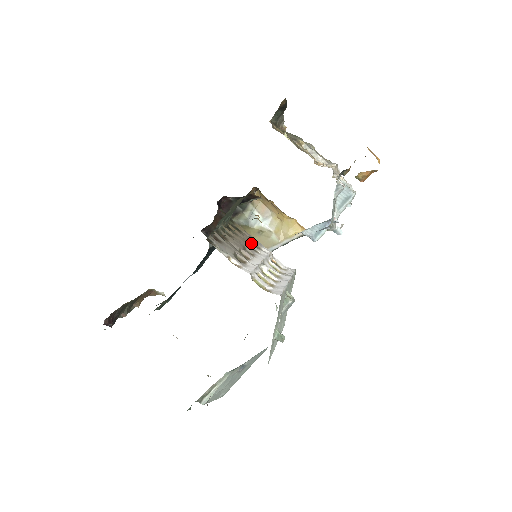
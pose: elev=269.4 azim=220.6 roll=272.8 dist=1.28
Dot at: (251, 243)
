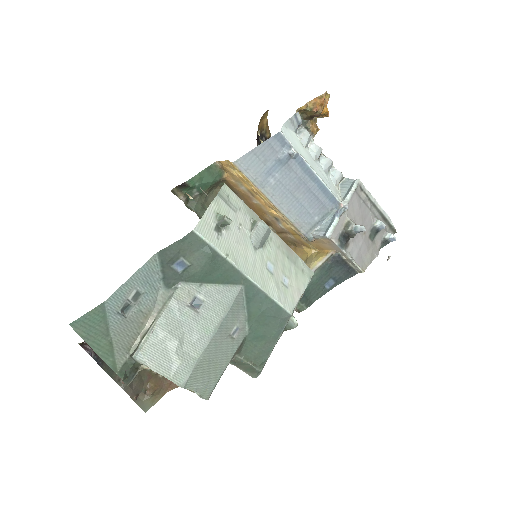
Dot at: occluded
